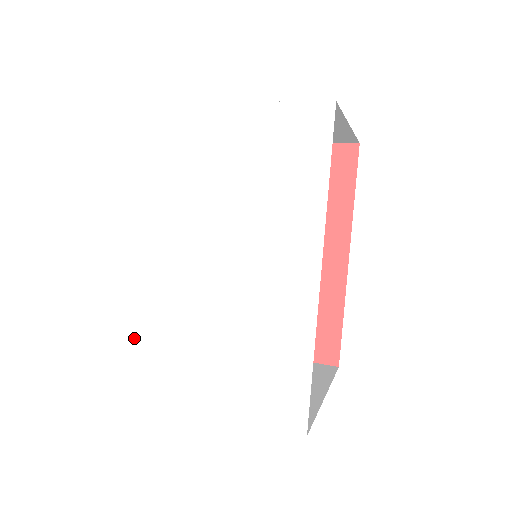
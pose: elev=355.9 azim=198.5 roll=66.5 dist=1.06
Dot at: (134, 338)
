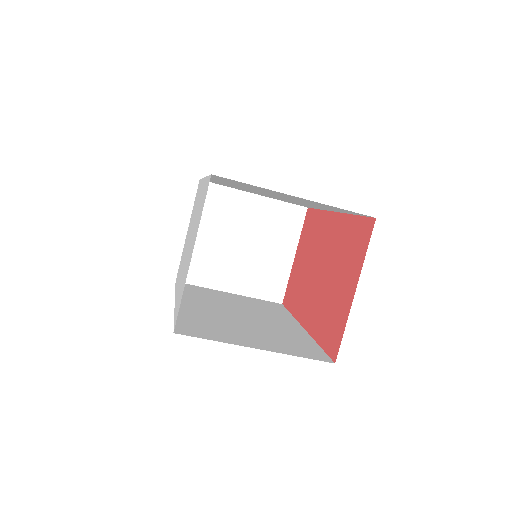
Dot at: occluded
